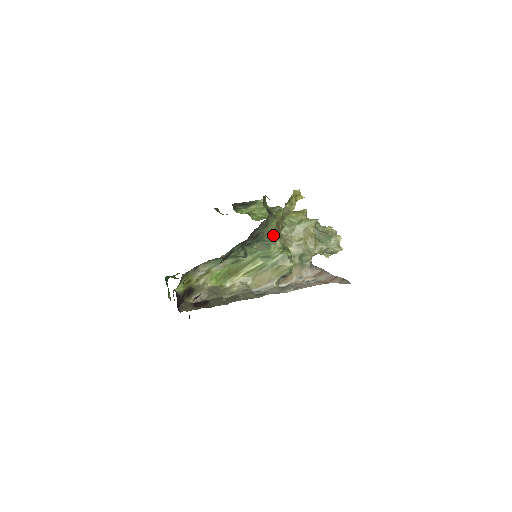
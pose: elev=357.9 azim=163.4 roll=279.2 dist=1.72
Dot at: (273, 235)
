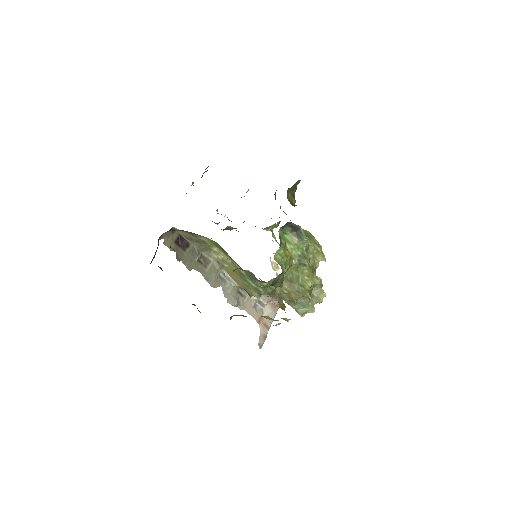
Dot at: (236, 315)
